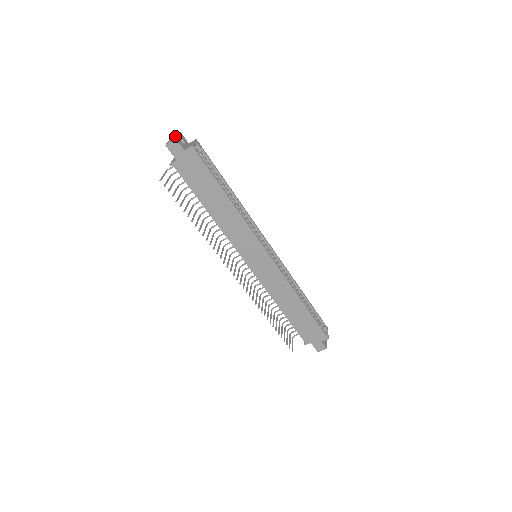
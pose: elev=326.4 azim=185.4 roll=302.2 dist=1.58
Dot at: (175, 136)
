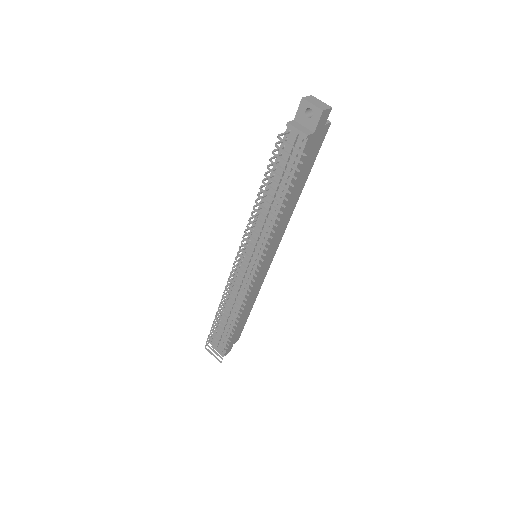
Dot at: (318, 100)
